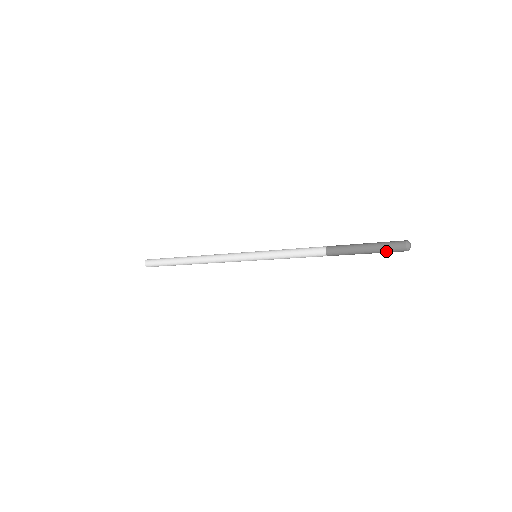
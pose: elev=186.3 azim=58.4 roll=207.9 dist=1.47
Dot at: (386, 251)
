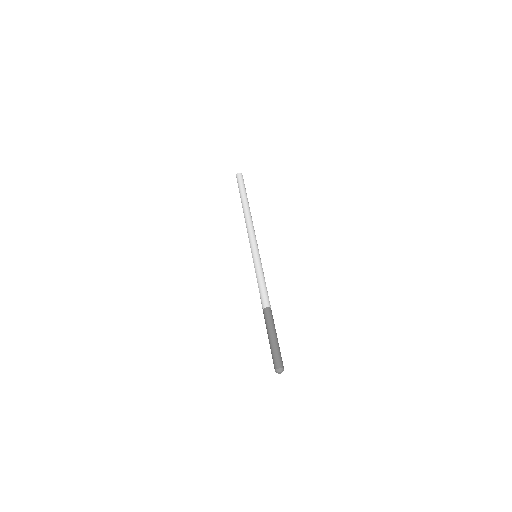
Dot at: occluded
